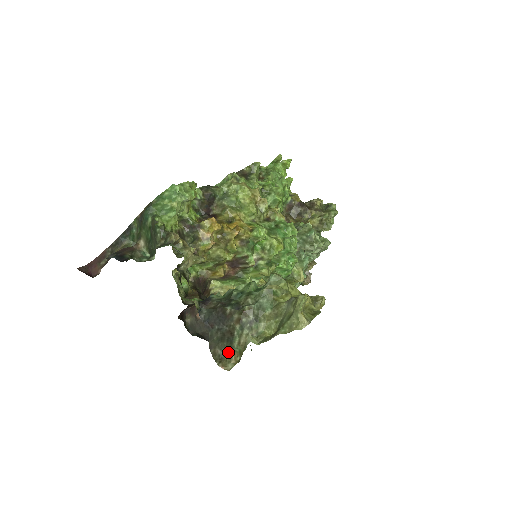
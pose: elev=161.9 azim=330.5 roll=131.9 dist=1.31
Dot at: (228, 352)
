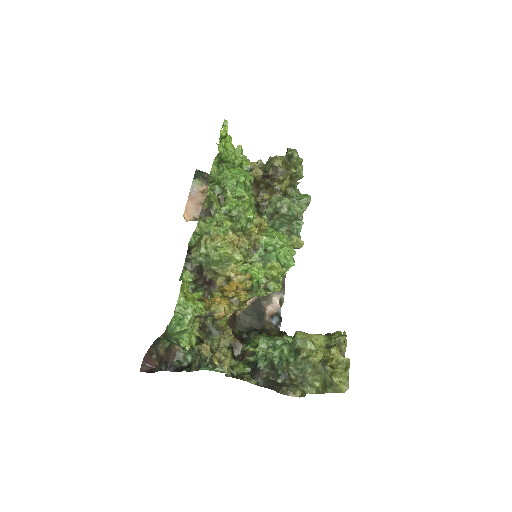
Dot at: occluded
